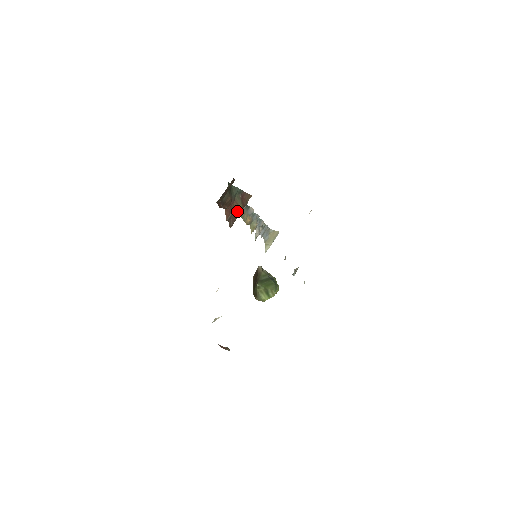
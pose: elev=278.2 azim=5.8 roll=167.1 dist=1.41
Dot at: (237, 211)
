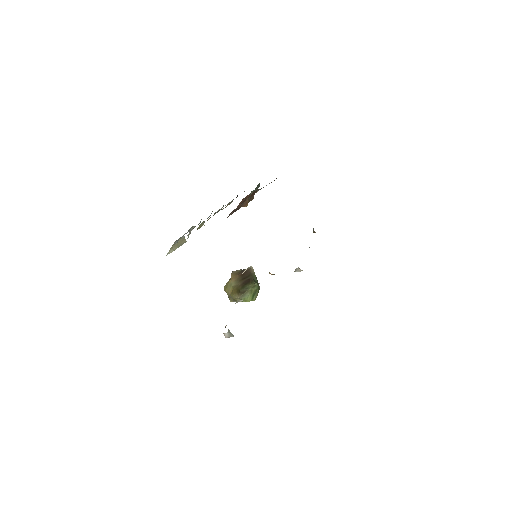
Dot at: (242, 206)
